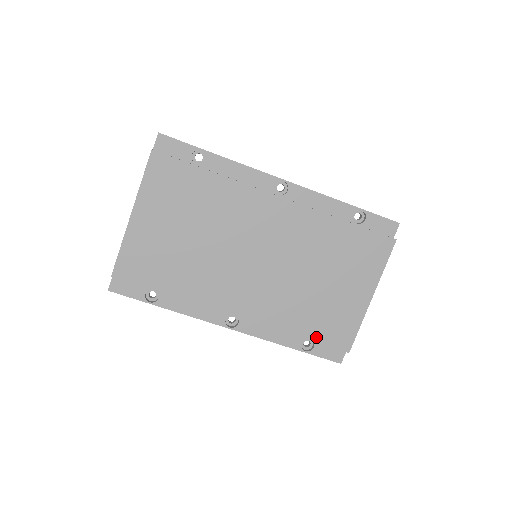
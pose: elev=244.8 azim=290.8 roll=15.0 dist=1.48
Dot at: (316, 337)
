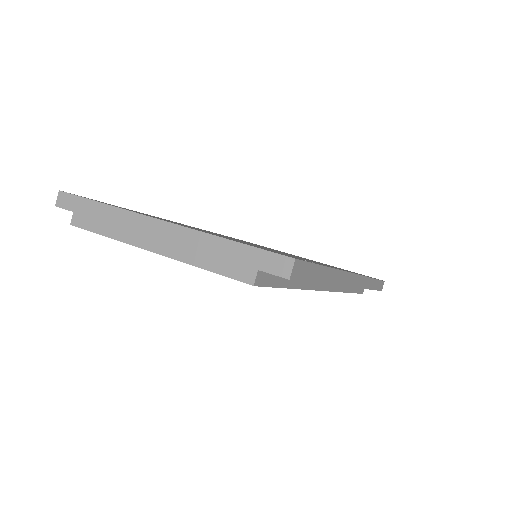
Dot at: occluded
